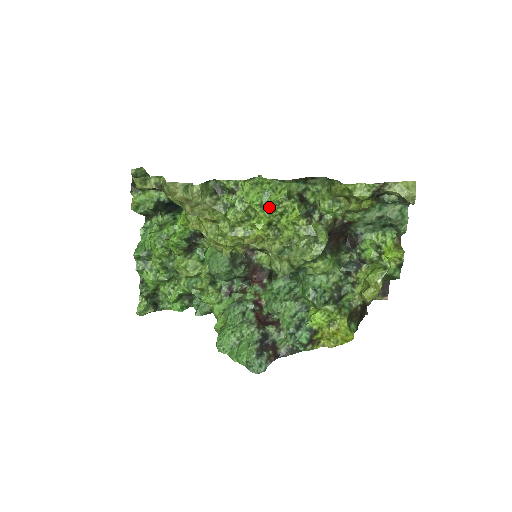
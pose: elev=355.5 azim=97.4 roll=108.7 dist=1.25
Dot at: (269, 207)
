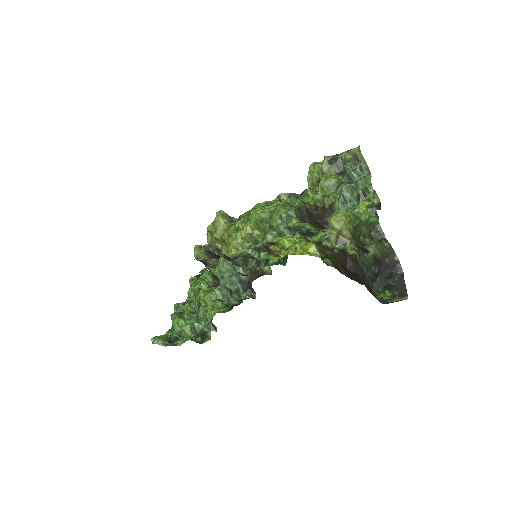
Dot at: (263, 204)
